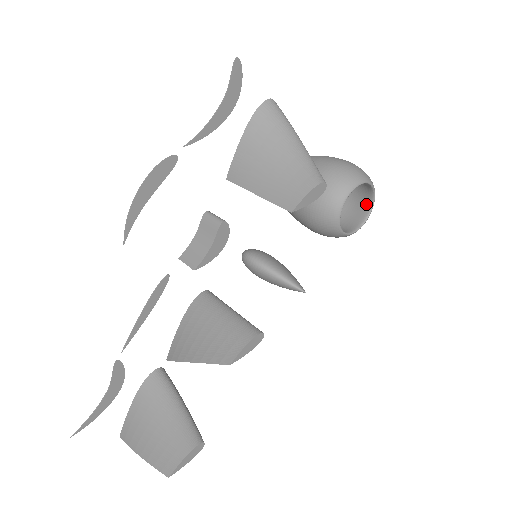
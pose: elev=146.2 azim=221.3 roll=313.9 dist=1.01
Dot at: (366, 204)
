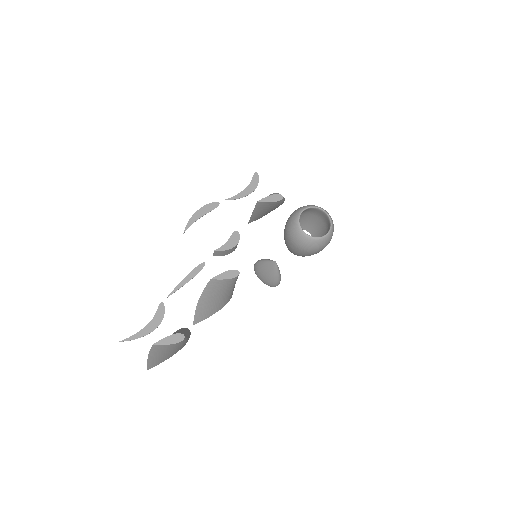
Dot at: occluded
